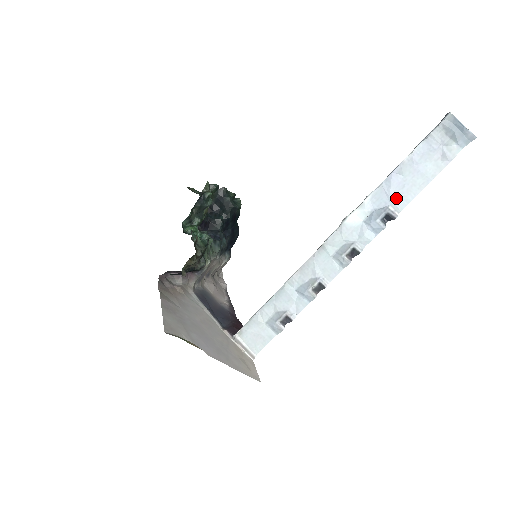
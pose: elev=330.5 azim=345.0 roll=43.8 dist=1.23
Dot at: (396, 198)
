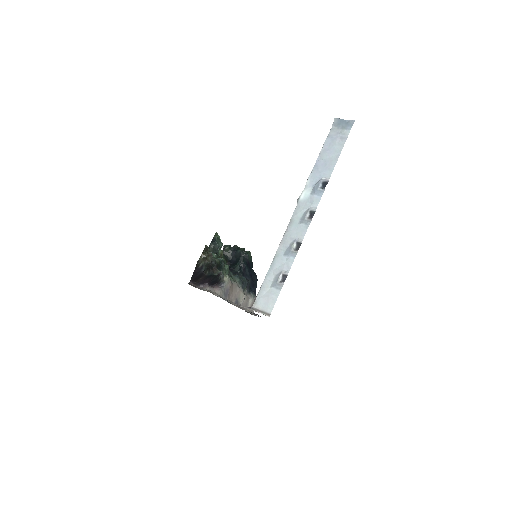
Dot at: (324, 172)
